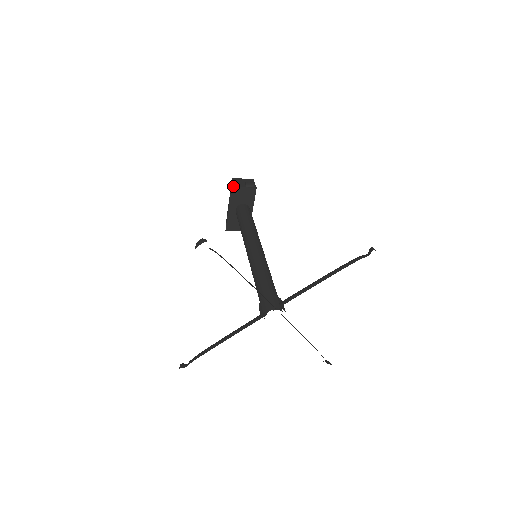
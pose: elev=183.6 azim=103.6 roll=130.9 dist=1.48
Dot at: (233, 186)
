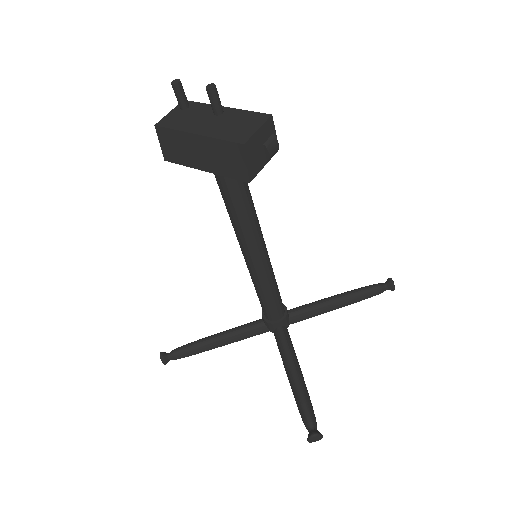
Dot at: occluded
